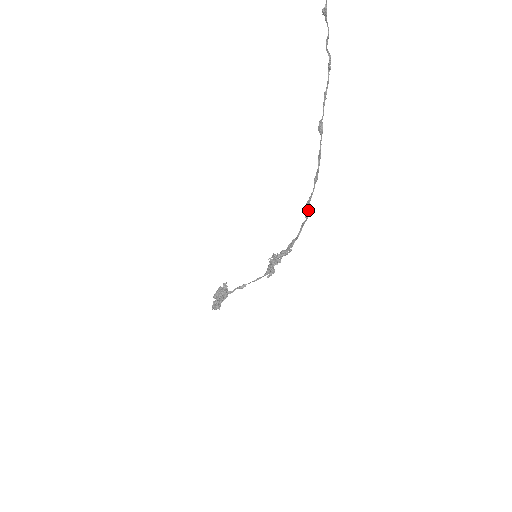
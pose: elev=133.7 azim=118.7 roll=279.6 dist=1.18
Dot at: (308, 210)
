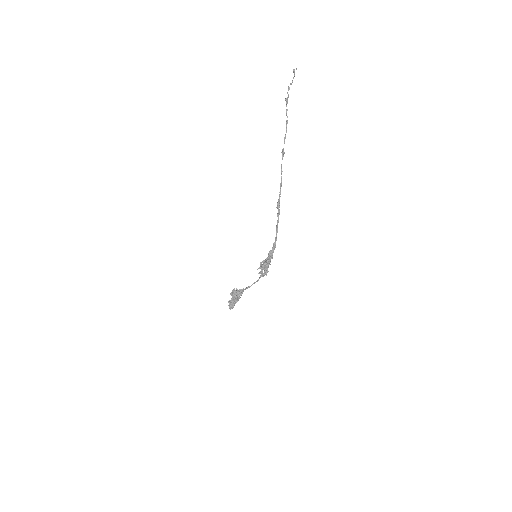
Dot at: (278, 210)
